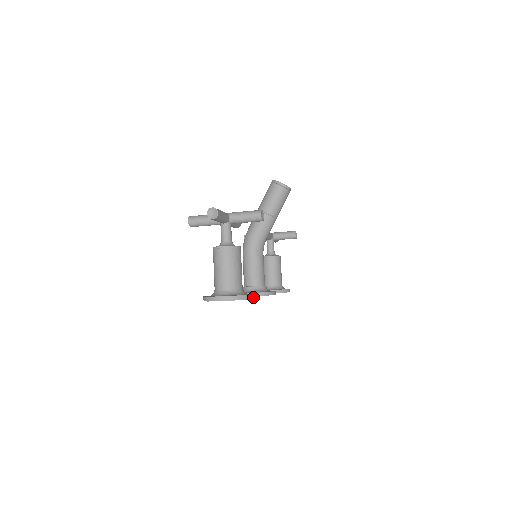
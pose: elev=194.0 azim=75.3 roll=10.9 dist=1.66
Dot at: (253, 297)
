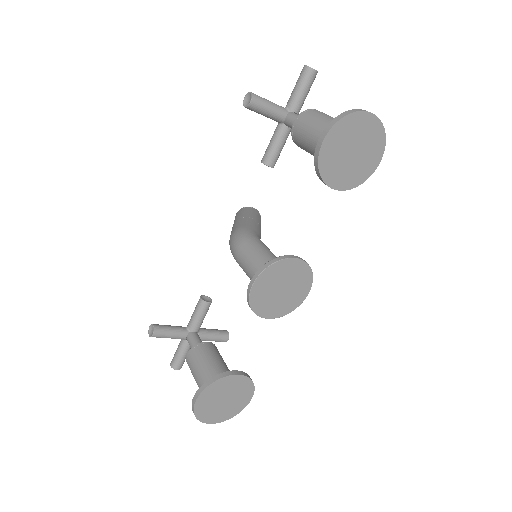
Dot at: (377, 162)
